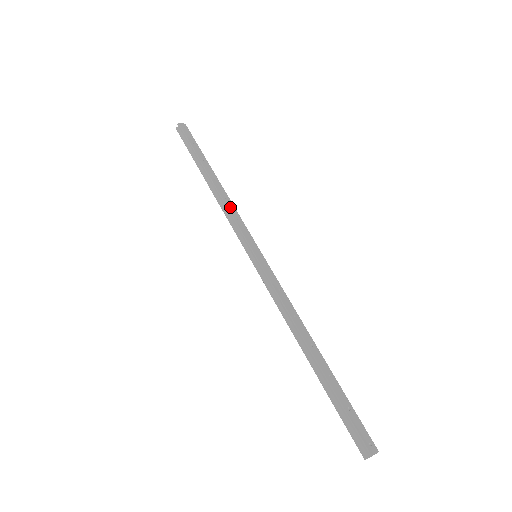
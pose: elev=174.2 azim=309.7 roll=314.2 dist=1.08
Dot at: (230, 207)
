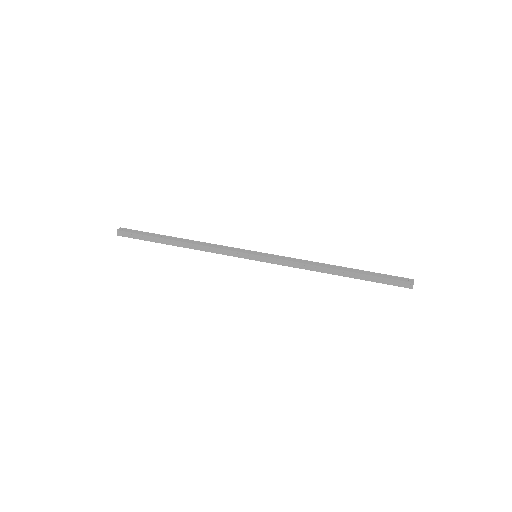
Dot at: (211, 246)
